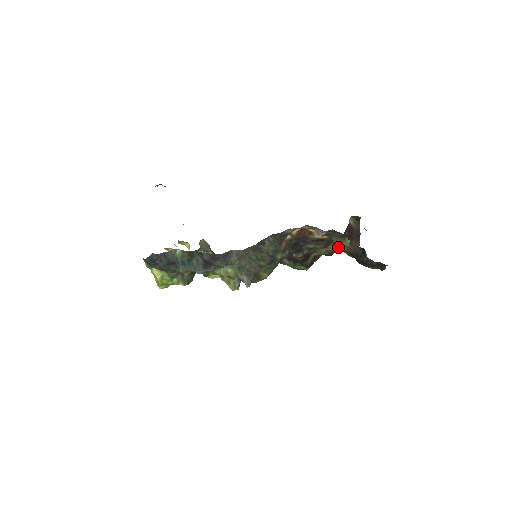
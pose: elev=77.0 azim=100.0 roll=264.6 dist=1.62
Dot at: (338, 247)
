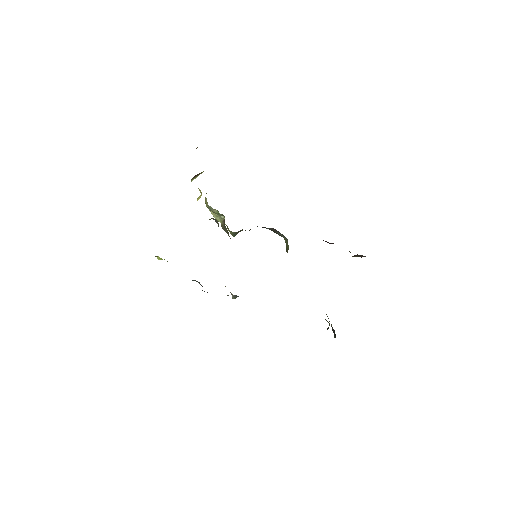
Dot at: occluded
